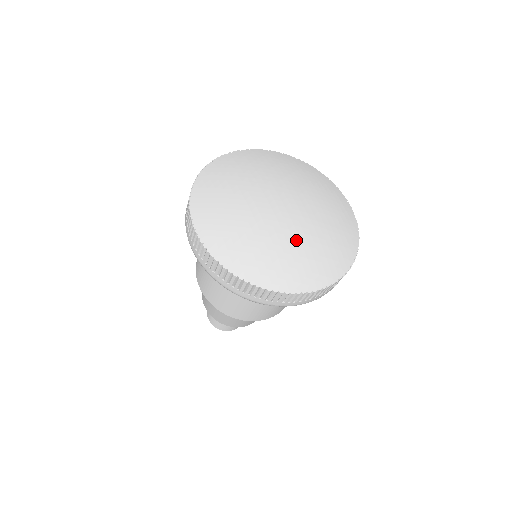
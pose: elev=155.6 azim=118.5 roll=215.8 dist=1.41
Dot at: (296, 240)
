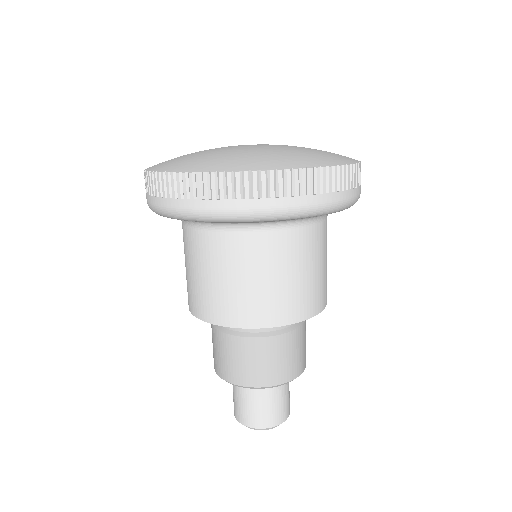
Dot at: (242, 149)
